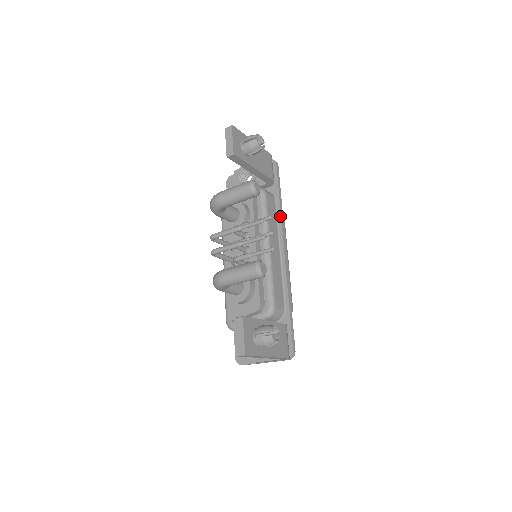
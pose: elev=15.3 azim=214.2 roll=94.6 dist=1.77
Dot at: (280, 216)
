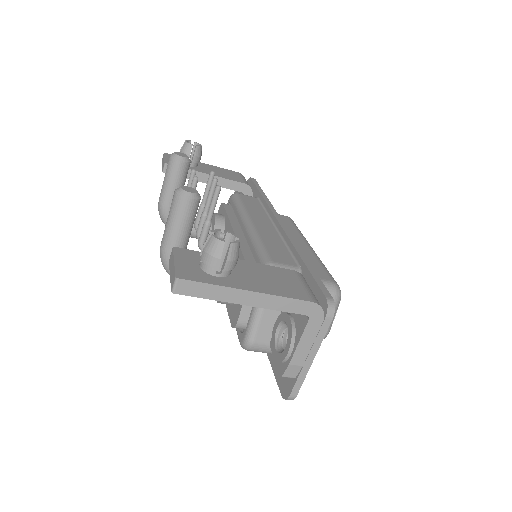
Dot at: (265, 203)
